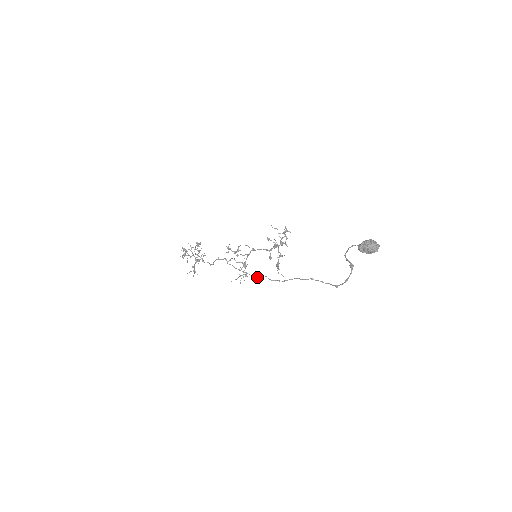
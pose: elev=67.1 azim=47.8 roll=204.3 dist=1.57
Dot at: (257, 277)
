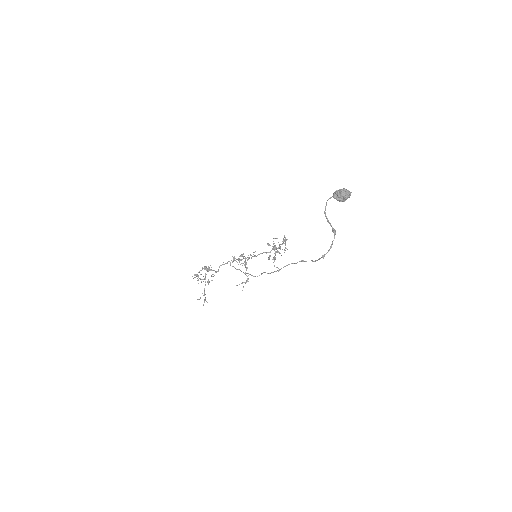
Dot at: occluded
